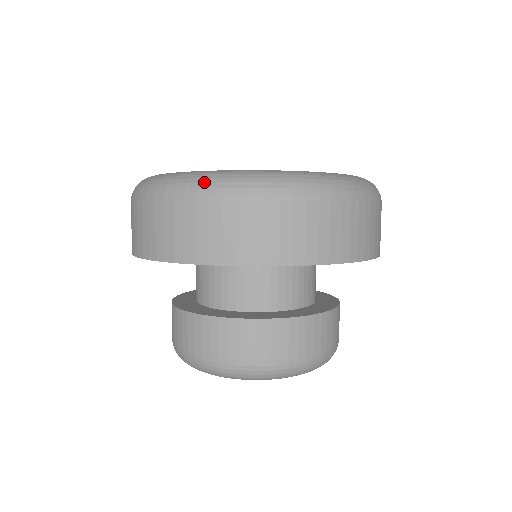
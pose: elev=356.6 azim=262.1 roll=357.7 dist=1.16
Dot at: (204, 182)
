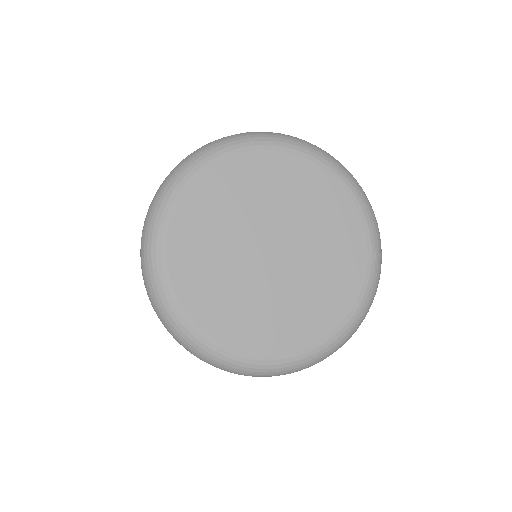
Dot at: (232, 371)
